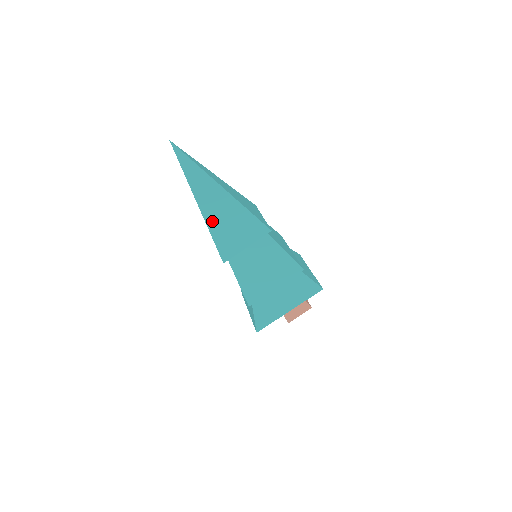
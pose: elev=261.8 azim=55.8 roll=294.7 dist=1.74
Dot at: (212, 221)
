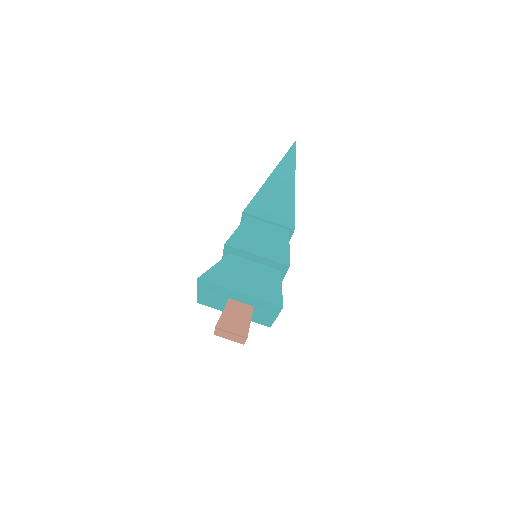
Dot at: (268, 187)
